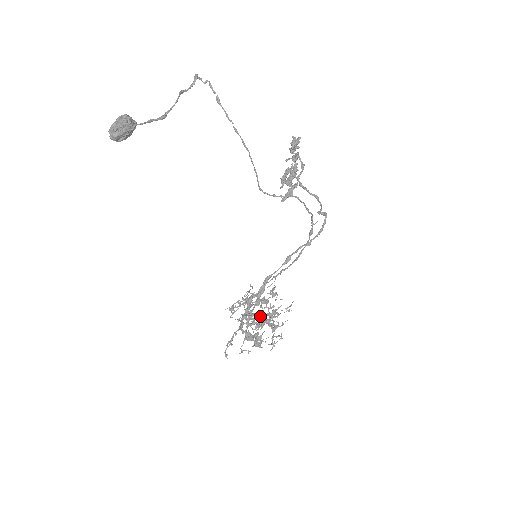
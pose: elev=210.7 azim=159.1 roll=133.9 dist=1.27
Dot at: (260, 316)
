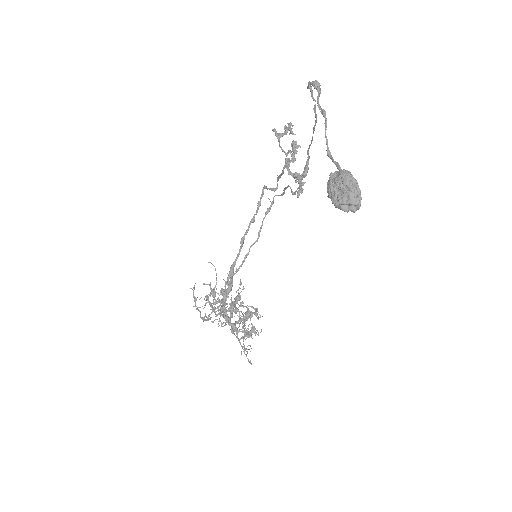
Dot at: occluded
